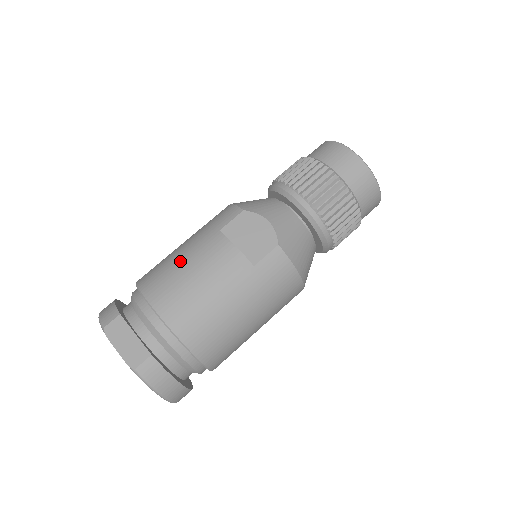
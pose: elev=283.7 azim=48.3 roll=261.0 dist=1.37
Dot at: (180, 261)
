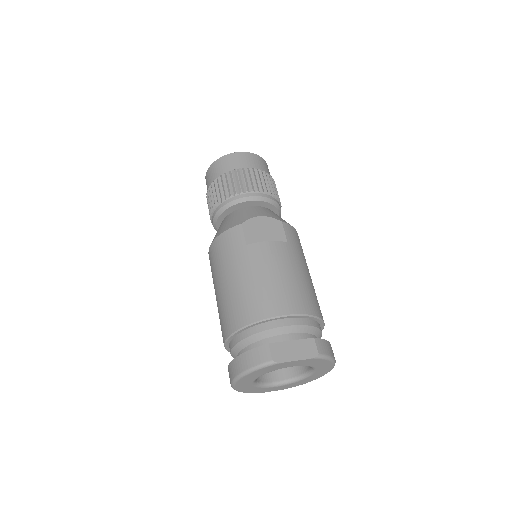
Dot at: (252, 282)
